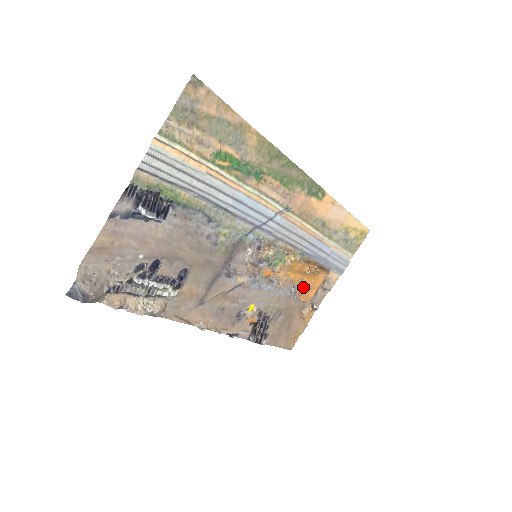
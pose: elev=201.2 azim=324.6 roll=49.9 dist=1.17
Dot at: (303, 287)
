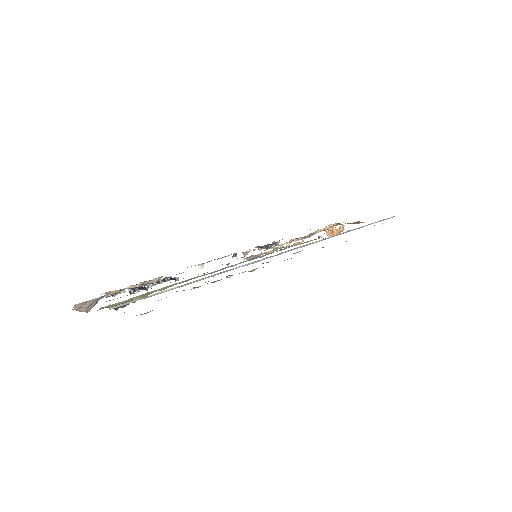
Dot at: occluded
